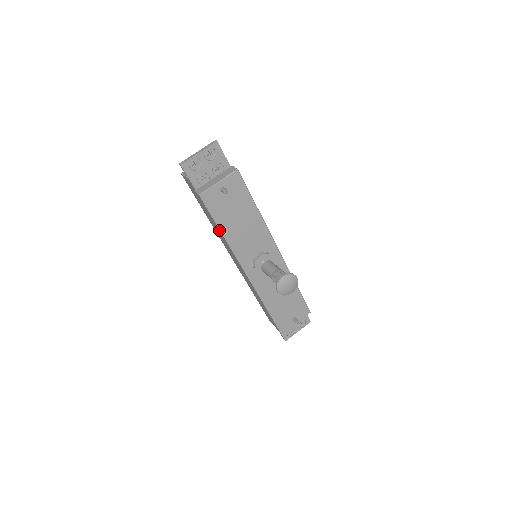
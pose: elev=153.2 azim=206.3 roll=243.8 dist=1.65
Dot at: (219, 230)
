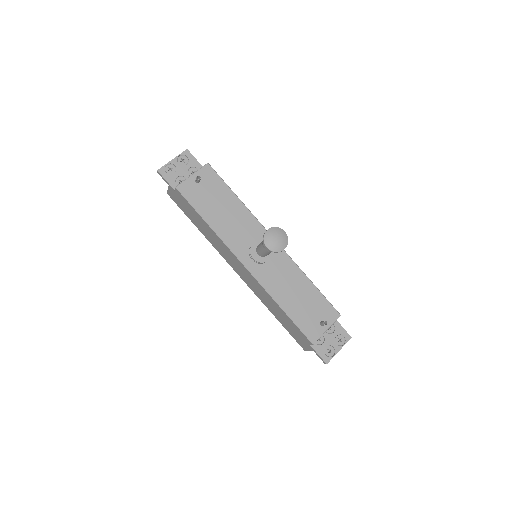
Dot at: (204, 221)
